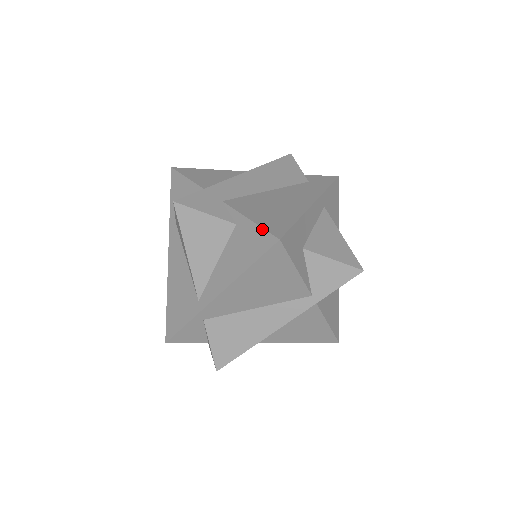
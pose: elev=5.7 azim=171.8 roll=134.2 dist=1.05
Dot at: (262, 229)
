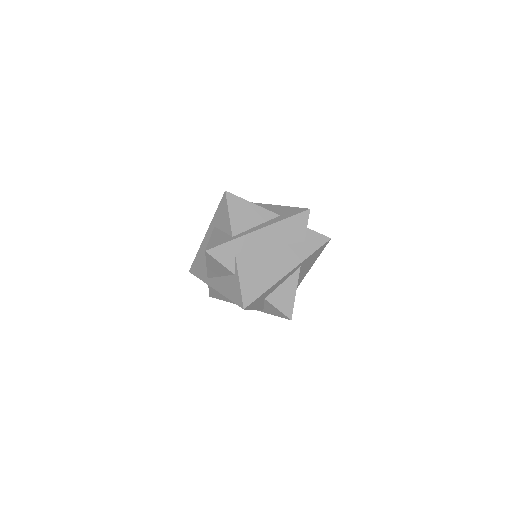
Dot at: (241, 295)
